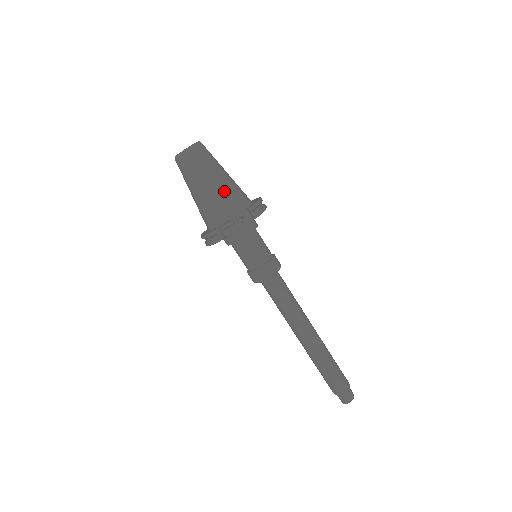
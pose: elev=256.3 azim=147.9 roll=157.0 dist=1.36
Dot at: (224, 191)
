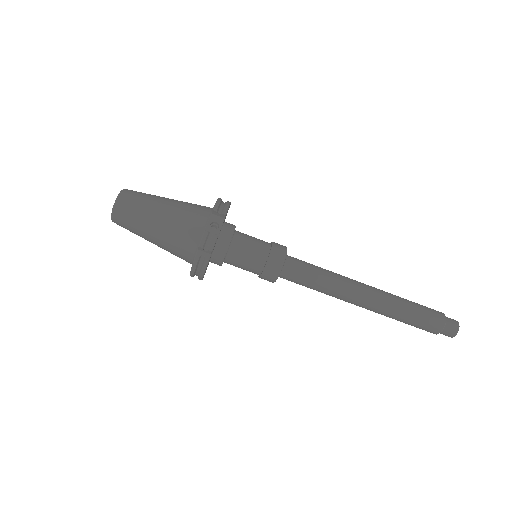
Dot at: (178, 213)
